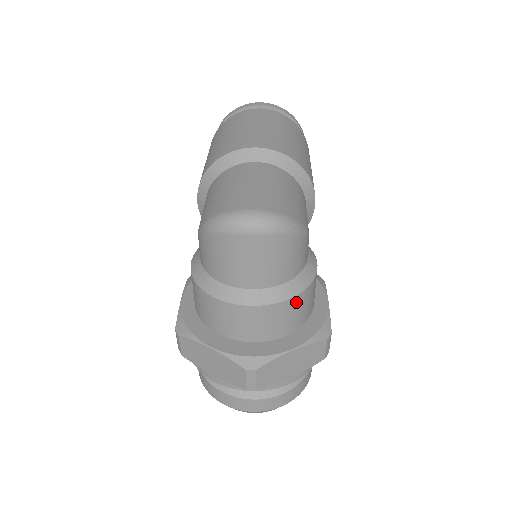
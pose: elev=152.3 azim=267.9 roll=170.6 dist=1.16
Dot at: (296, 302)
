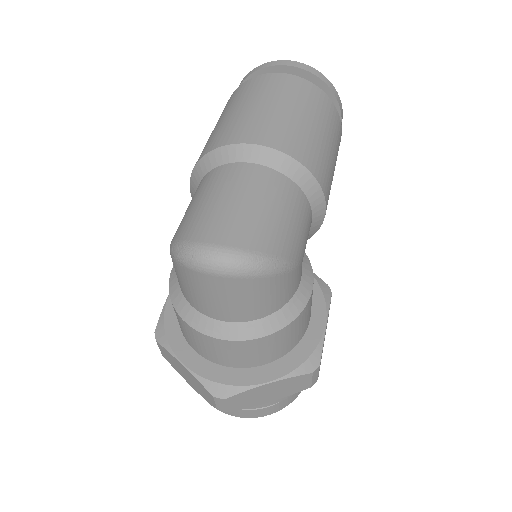
Dot at: (275, 338)
